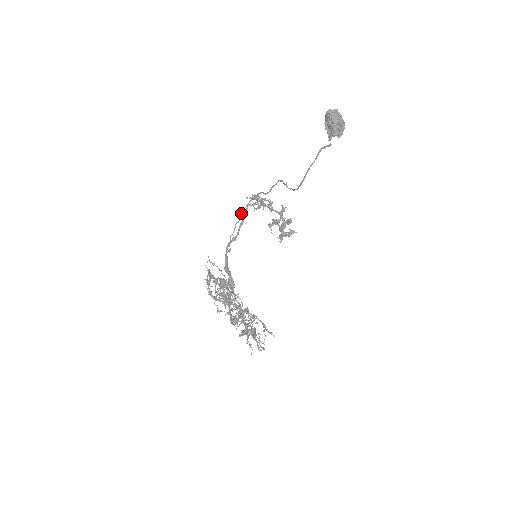
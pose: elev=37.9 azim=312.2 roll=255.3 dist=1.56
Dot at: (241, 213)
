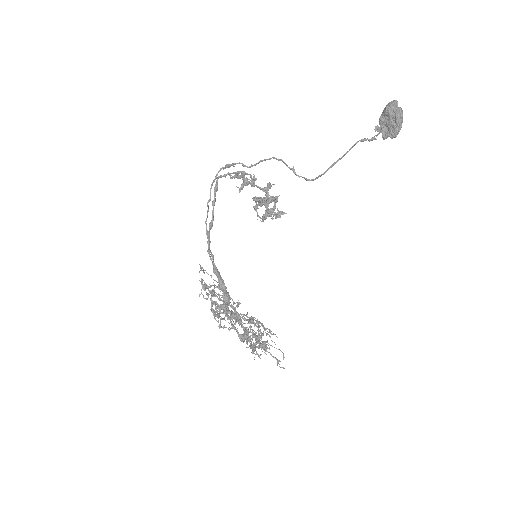
Dot at: (211, 188)
